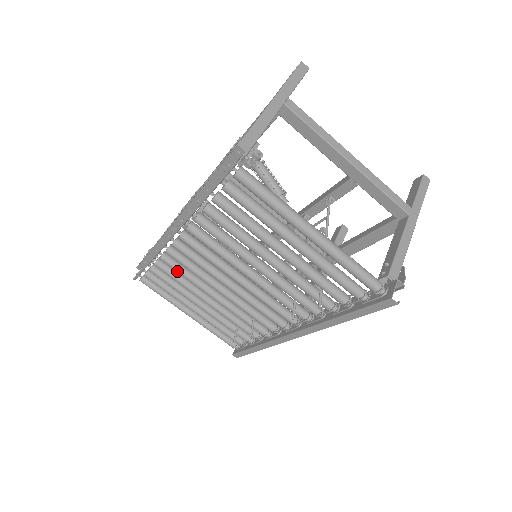
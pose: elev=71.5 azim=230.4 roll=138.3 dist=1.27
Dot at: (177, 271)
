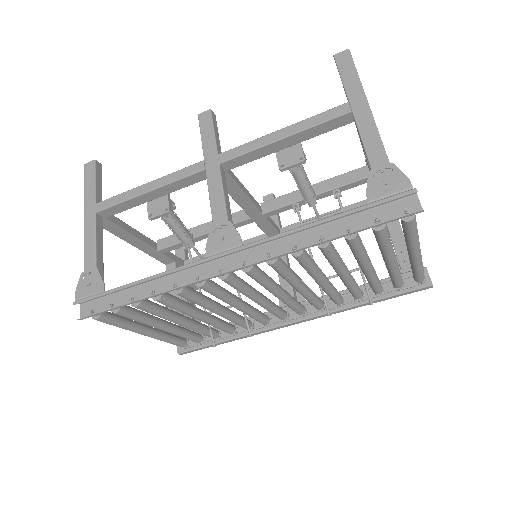
Dot at: (193, 301)
